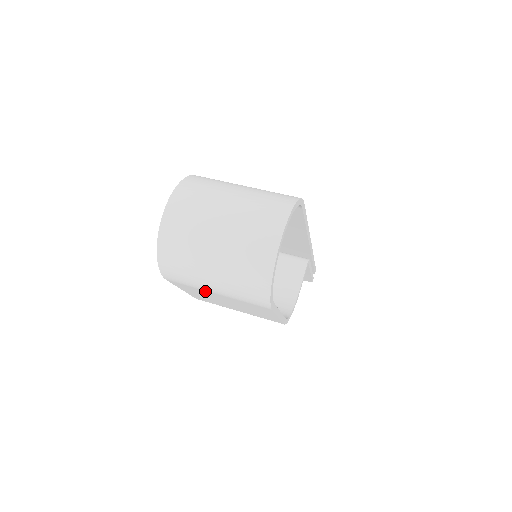
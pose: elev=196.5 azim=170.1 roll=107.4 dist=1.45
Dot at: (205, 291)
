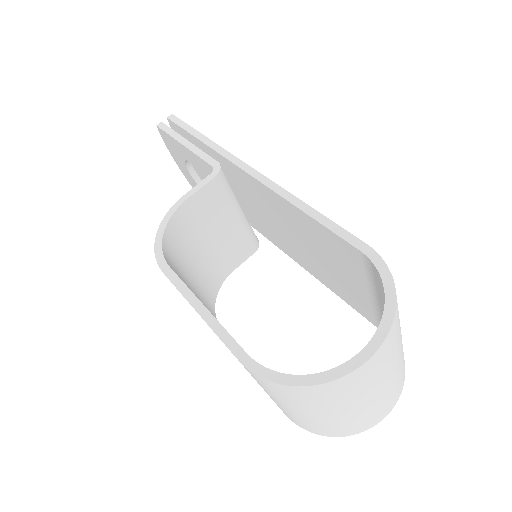
Dot at: occluded
